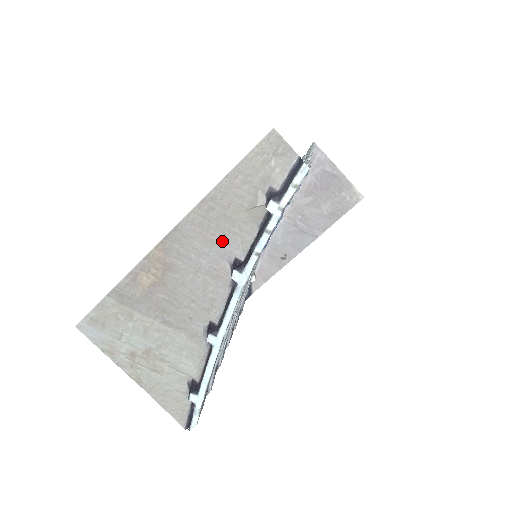
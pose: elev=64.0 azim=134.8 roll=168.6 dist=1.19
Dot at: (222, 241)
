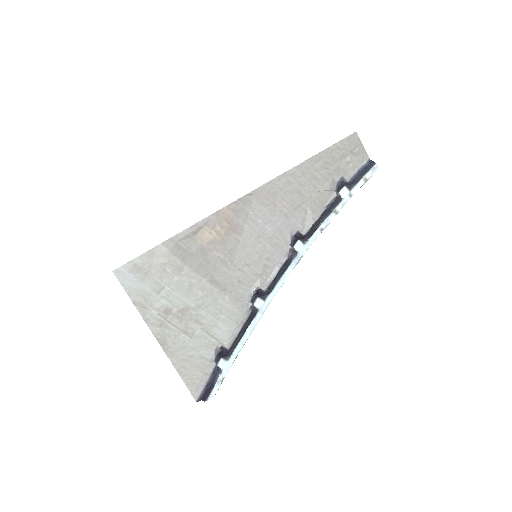
Dot at: (290, 214)
